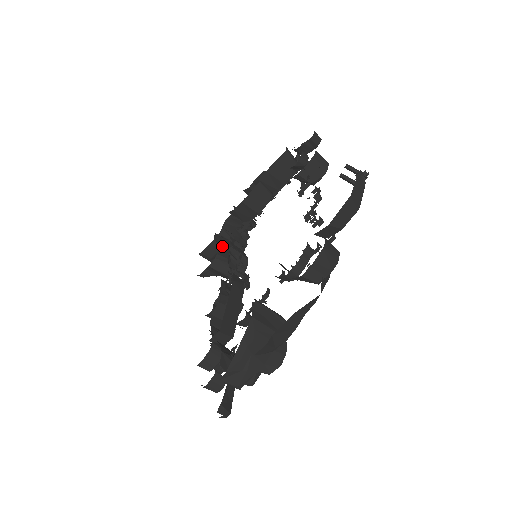
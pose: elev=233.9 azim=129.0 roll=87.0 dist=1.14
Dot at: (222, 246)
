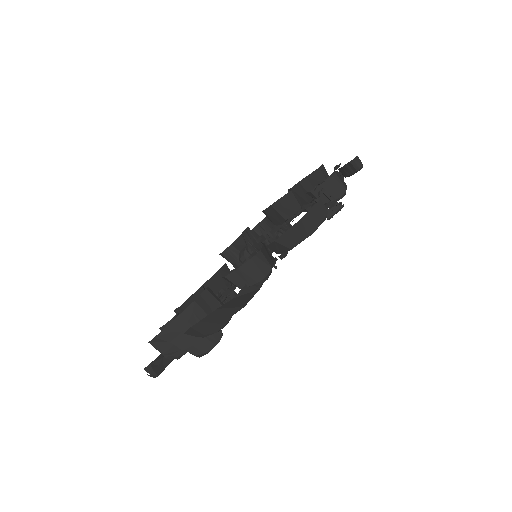
Dot at: (241, 239)
